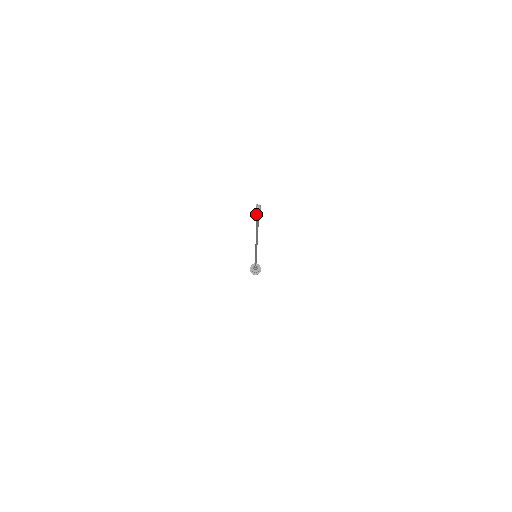
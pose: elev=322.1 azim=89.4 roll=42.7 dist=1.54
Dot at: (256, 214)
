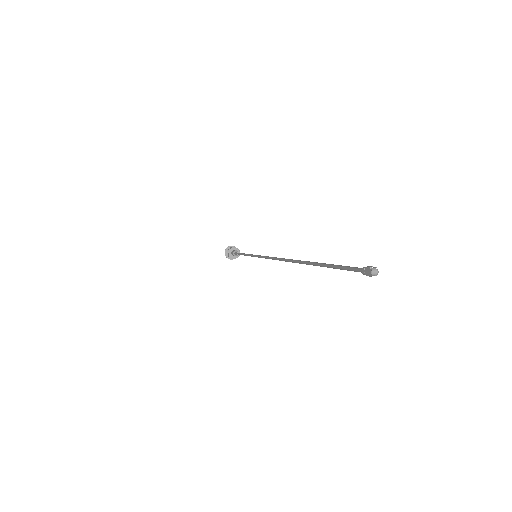
Dot at: (351, 269)
